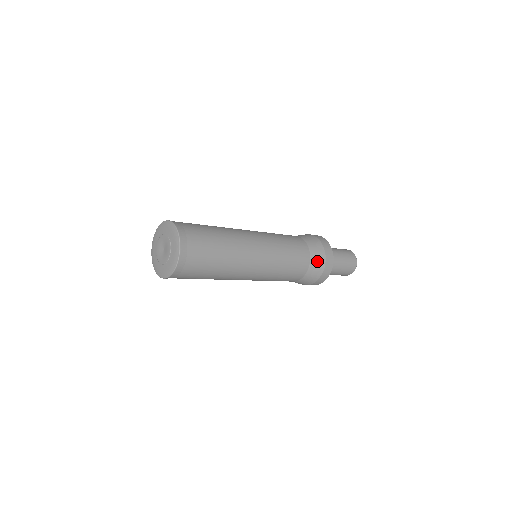
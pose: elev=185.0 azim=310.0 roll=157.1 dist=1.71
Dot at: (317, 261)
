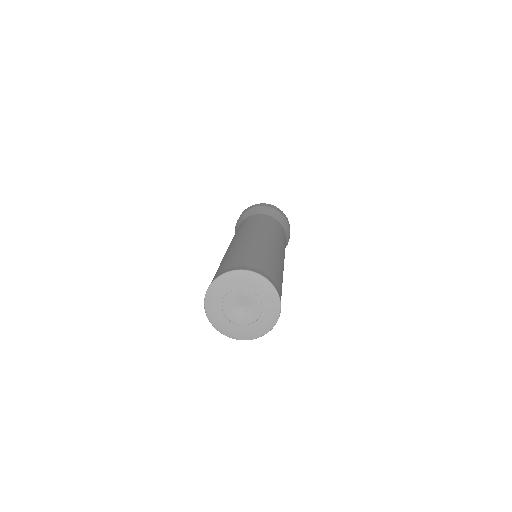
Dot at: (278, 217)
